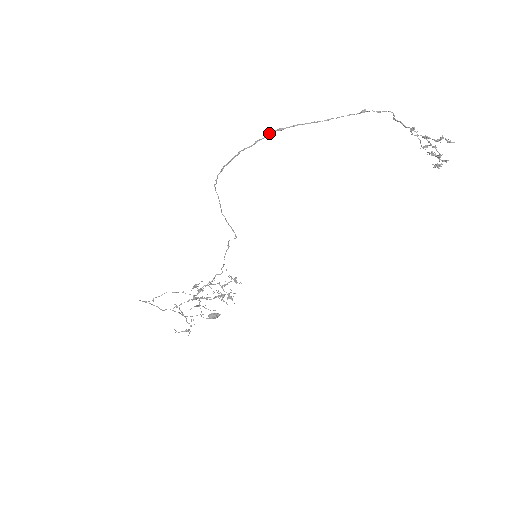
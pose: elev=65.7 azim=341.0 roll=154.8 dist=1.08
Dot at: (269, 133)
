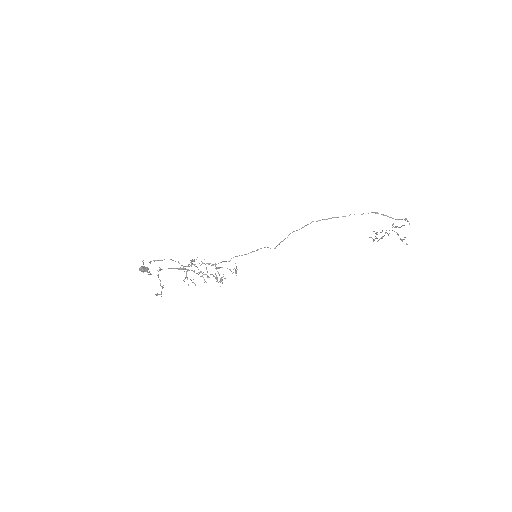
Dot at: (371, 212)
